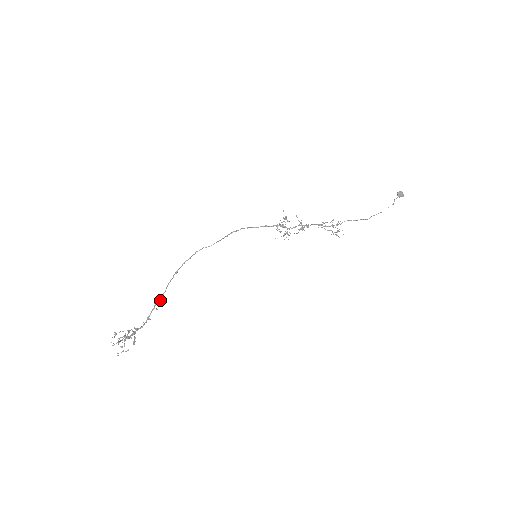
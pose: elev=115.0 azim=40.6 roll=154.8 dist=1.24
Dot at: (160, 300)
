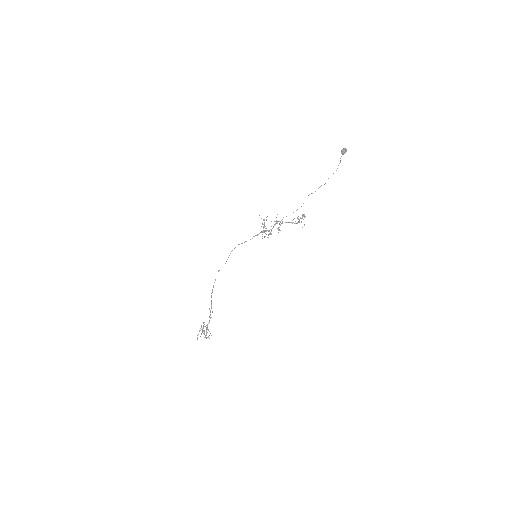
Dot at: (211, 308)
